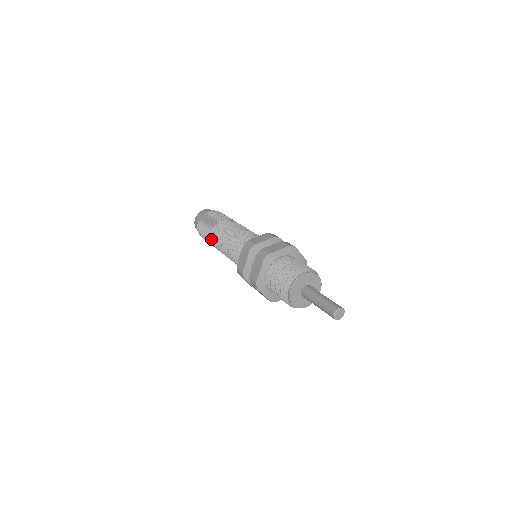
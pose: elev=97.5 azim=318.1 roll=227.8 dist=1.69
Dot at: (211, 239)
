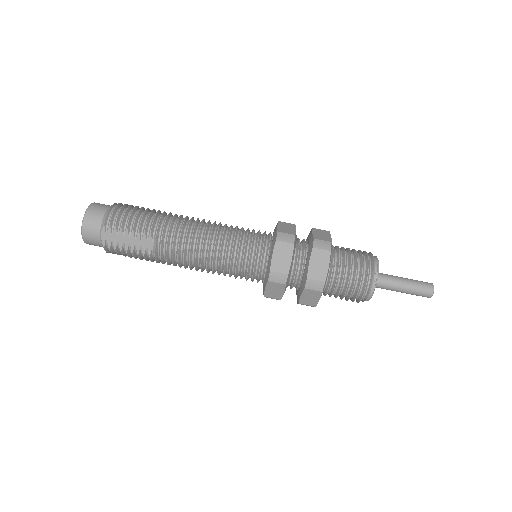
Dot at: (158, 262)
